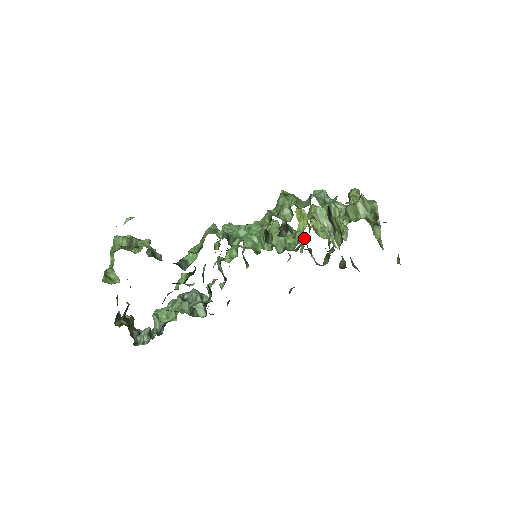
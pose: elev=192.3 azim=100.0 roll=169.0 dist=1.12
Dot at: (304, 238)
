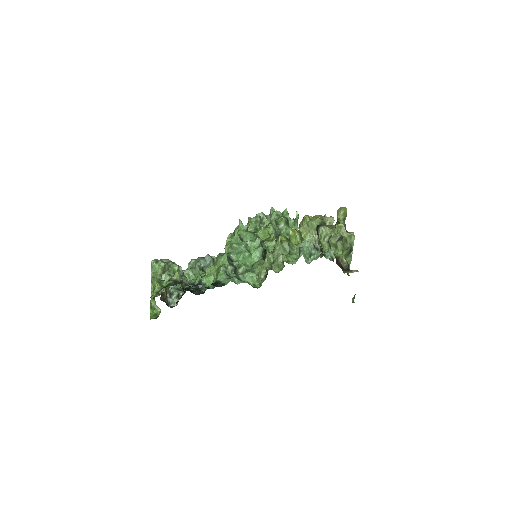
Dot at: occluded
